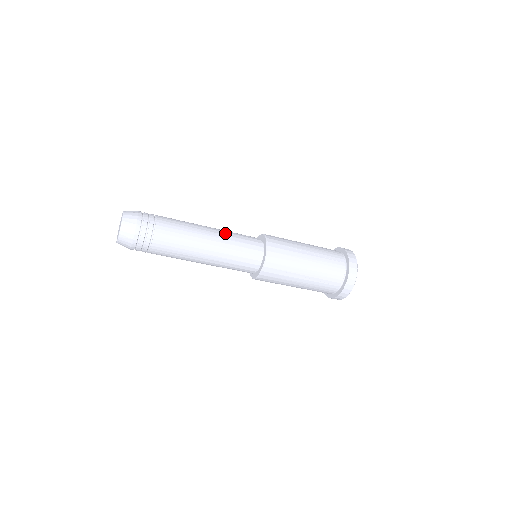
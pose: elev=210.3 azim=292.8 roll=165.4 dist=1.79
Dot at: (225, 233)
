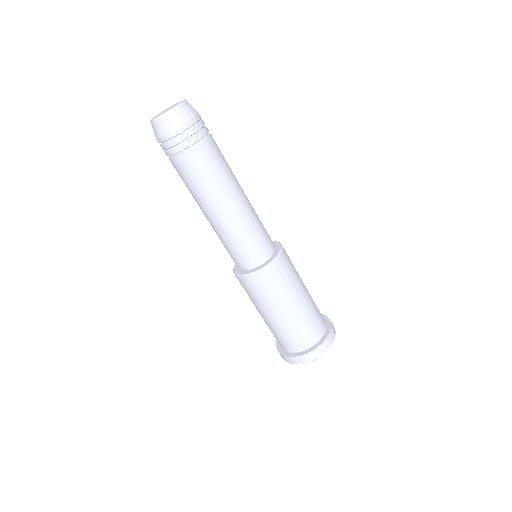
Dot at: (252, 210)
